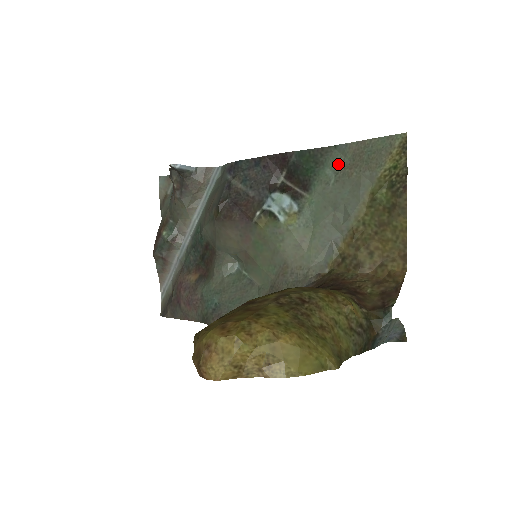
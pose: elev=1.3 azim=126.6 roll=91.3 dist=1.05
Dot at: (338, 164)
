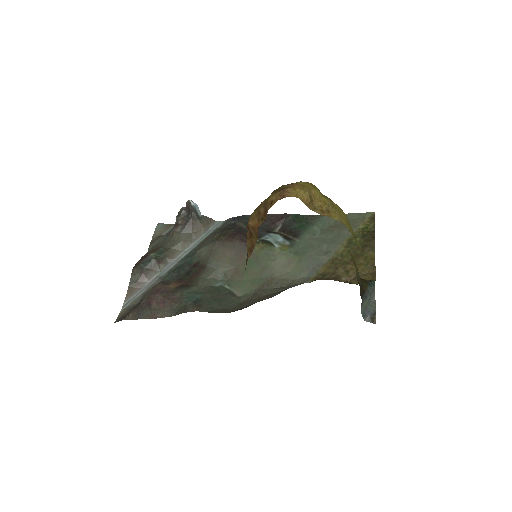
Dot at: (324, 225)
